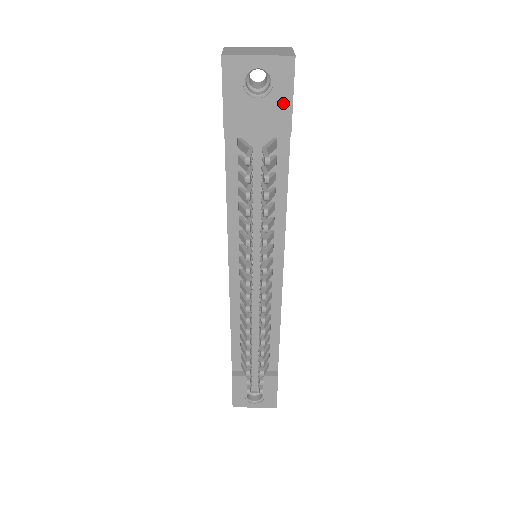
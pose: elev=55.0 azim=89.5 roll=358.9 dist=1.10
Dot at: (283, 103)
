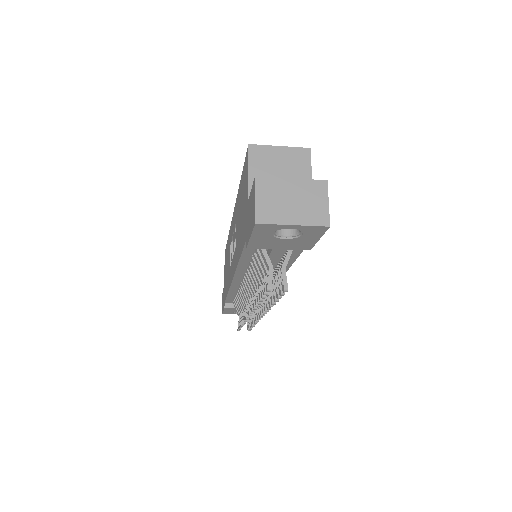
Dot at: (308, 241)
